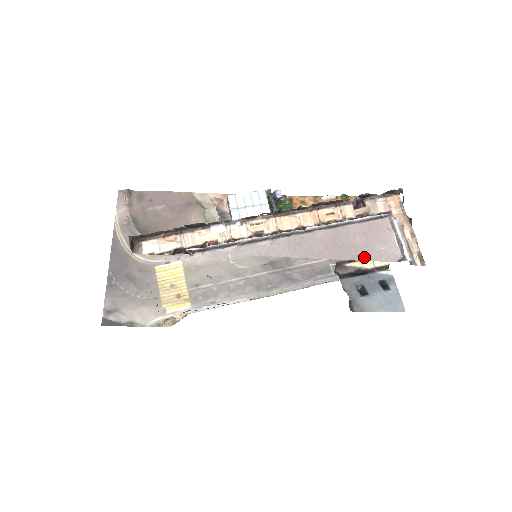
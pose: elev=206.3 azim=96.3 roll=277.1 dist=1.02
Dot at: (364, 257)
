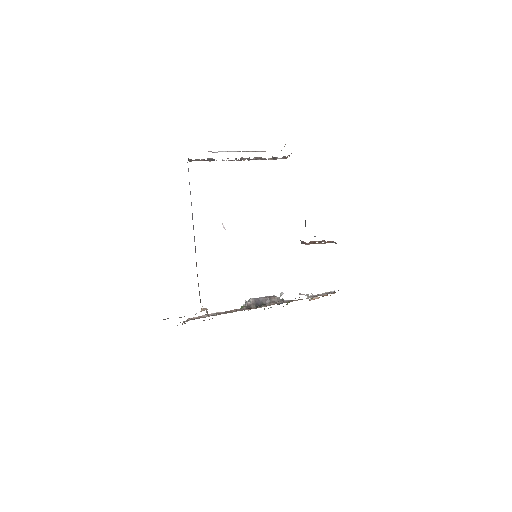
Dot at: occluded
